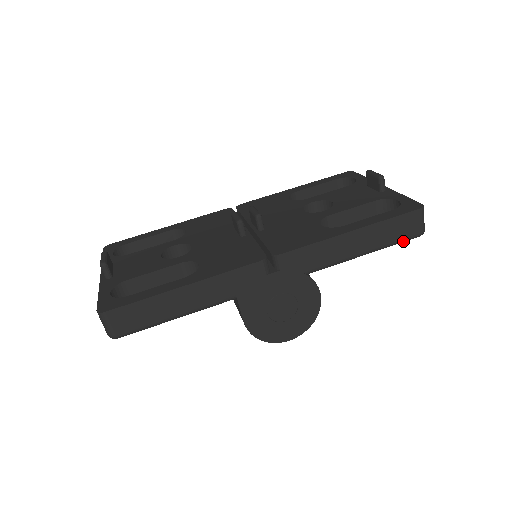
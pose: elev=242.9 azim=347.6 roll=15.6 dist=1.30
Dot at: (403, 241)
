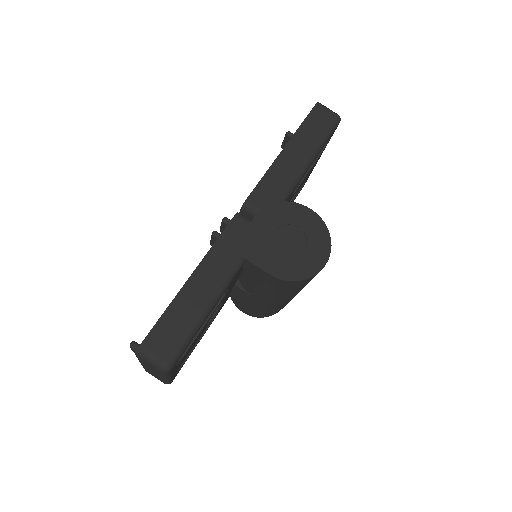
Dot at: (331, 131)
